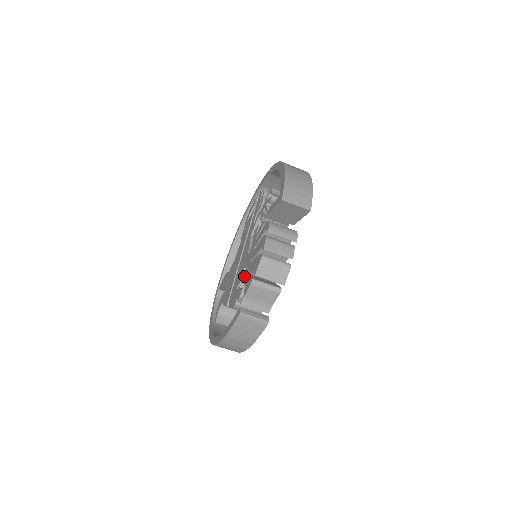
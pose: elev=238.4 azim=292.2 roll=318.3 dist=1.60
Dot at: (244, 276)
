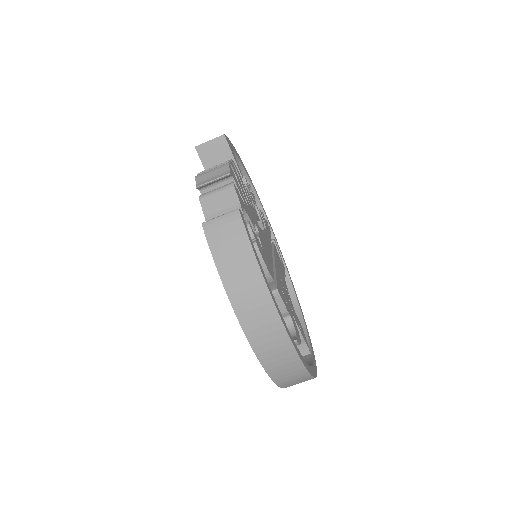
Dot at: occluded
